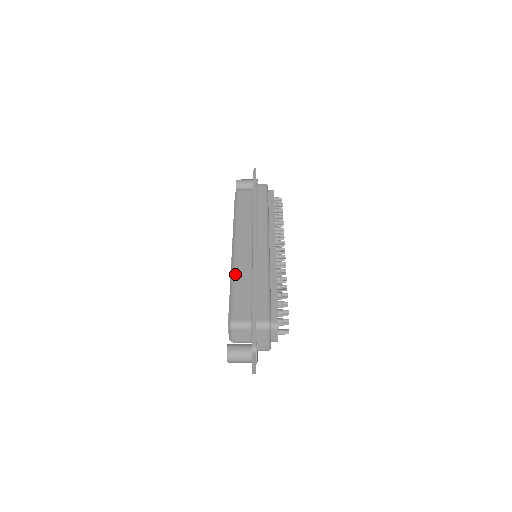
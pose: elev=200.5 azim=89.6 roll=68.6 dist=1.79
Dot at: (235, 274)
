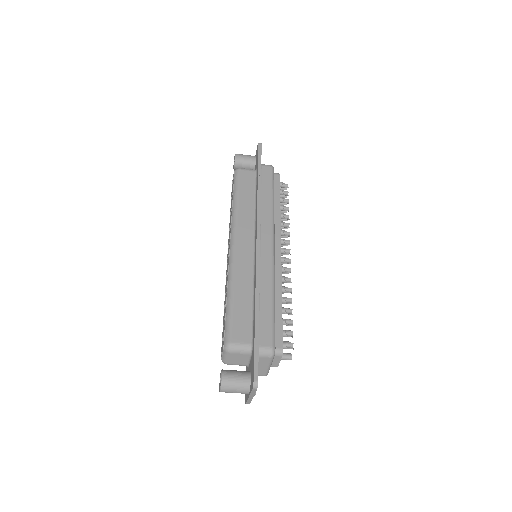
Dot at: (233, 281)
